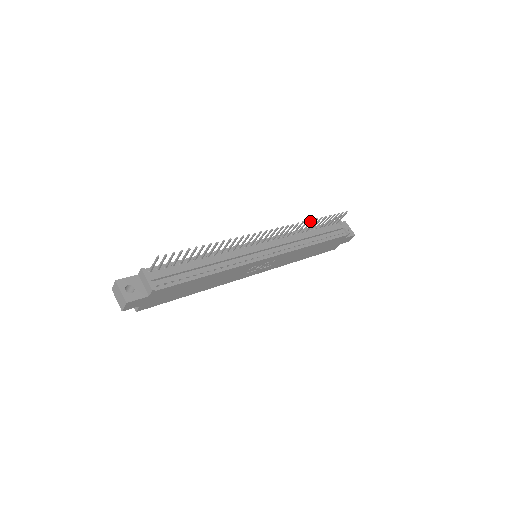
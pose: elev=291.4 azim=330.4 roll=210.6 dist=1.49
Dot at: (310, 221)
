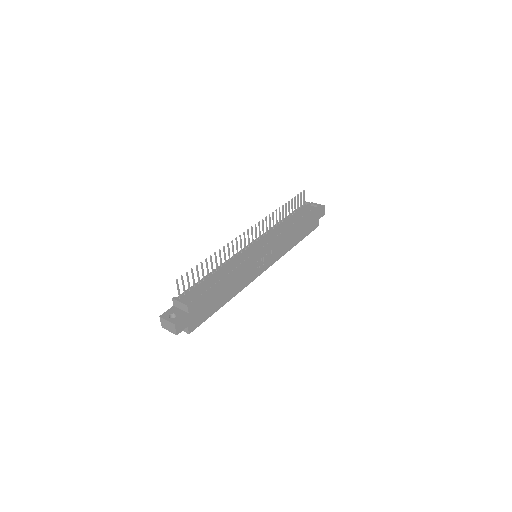
Dot at: (279, 210)
